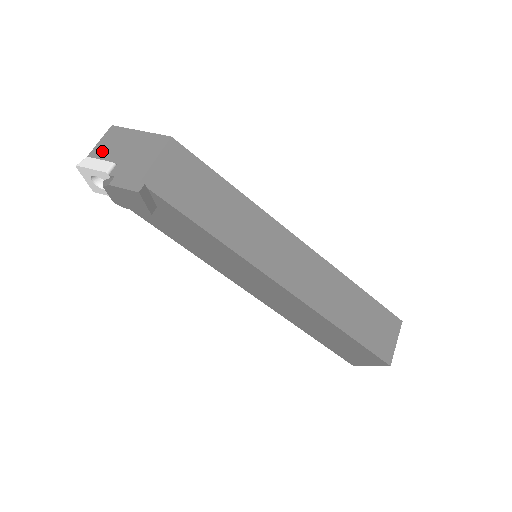
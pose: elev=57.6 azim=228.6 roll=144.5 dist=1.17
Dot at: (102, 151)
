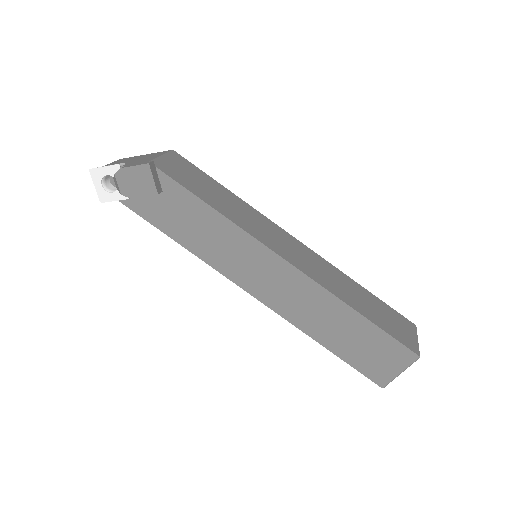
Dot at: (113, 164)
